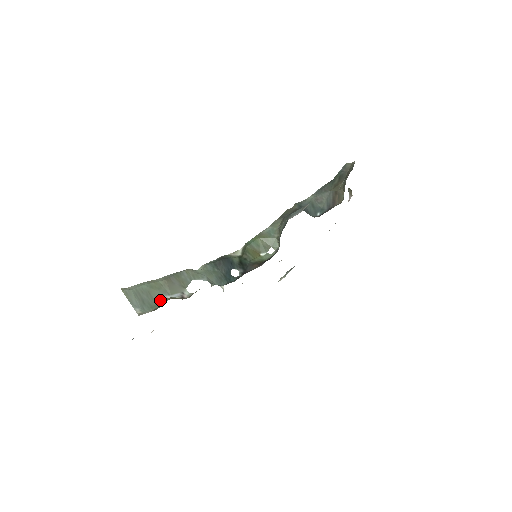
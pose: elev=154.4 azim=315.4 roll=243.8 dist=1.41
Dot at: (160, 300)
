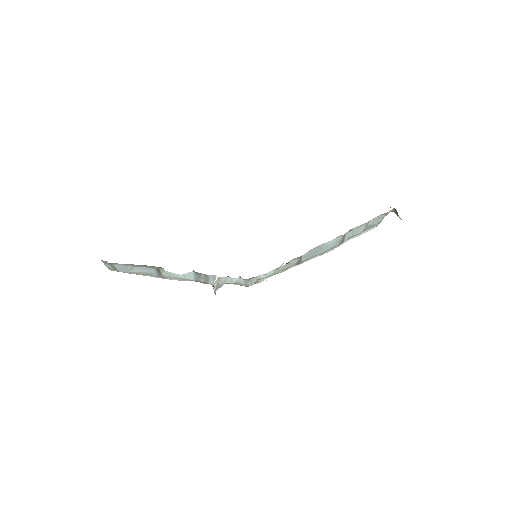
Dot at: (131, 265)
